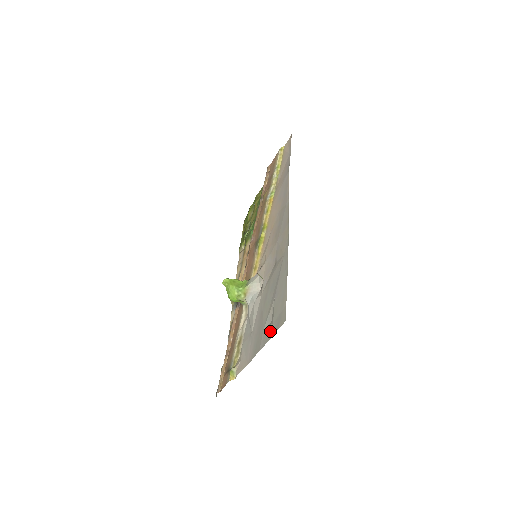
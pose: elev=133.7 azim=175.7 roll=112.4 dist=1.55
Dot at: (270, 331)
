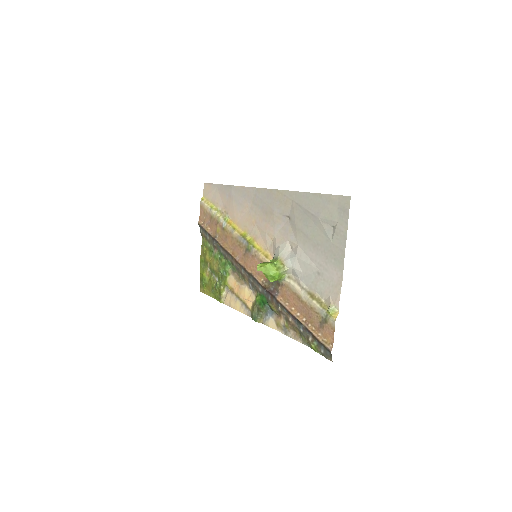
Dot at: (341, 227)
